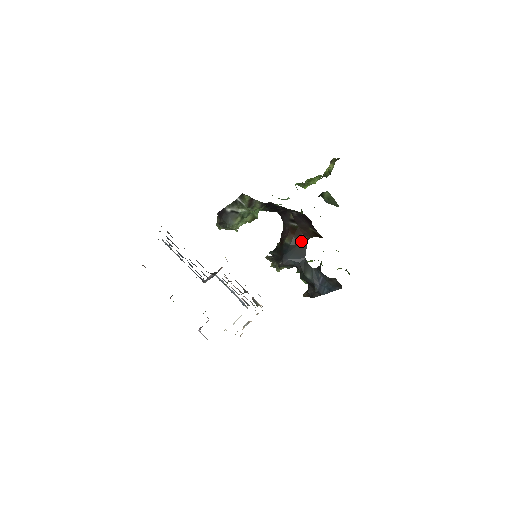
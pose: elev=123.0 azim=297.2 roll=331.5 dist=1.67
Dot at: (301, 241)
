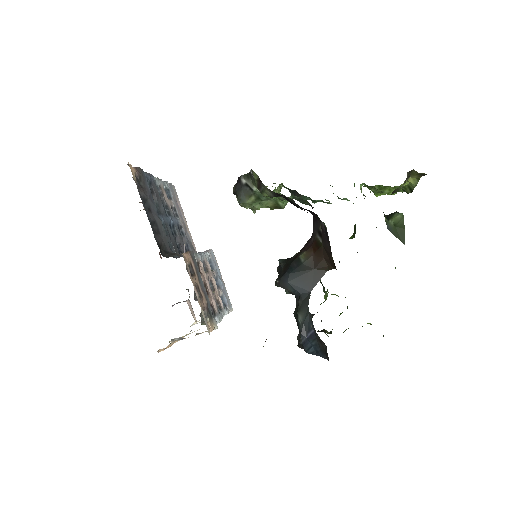
Dot at: (318, 266)
